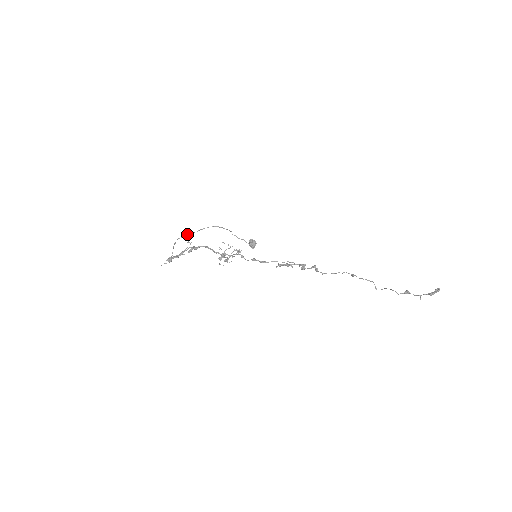
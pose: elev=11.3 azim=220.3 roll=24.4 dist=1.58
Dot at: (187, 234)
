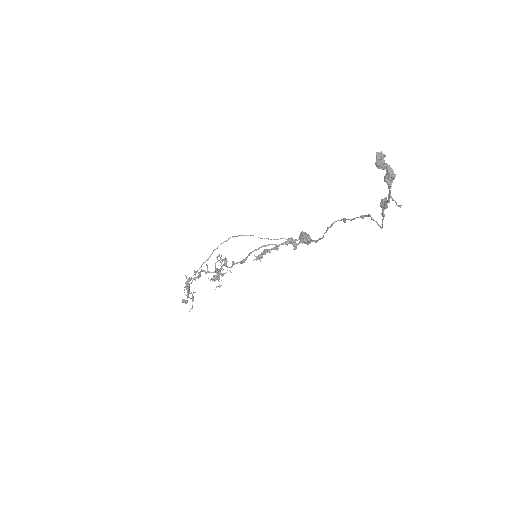
Dot at: (203, 262)
